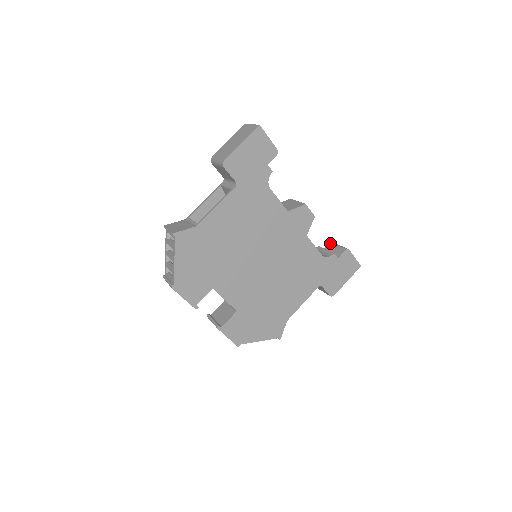
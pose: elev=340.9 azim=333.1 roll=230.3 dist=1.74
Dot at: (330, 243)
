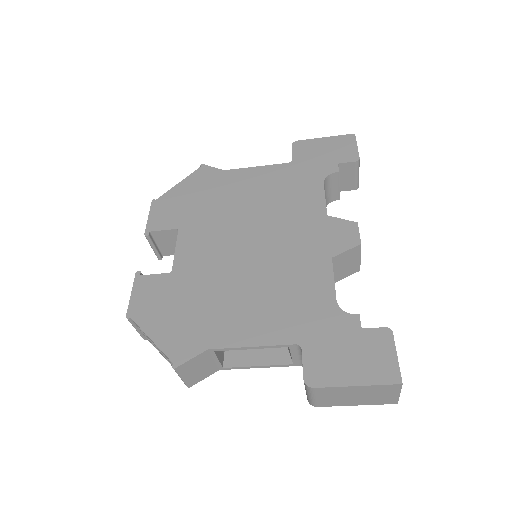
Dot at: occluded
